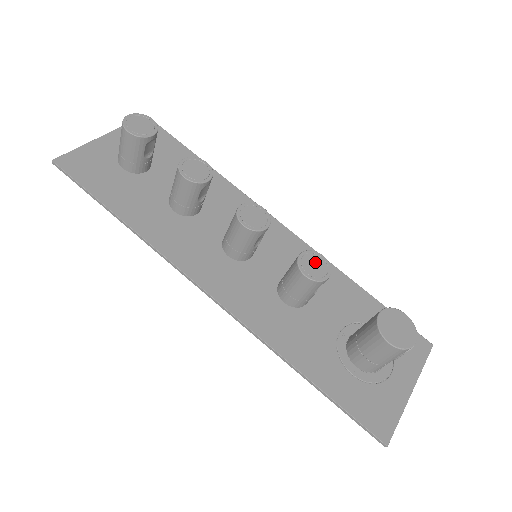
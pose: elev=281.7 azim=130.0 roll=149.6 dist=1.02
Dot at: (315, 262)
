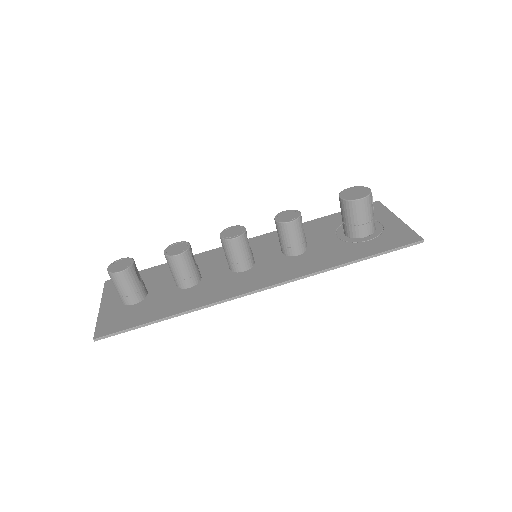
Dot at: (286, 215)
